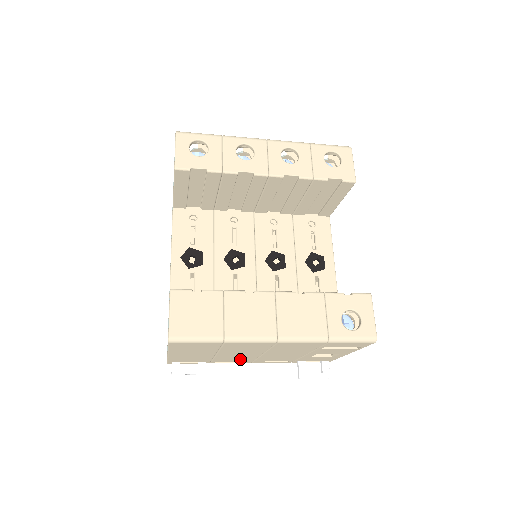
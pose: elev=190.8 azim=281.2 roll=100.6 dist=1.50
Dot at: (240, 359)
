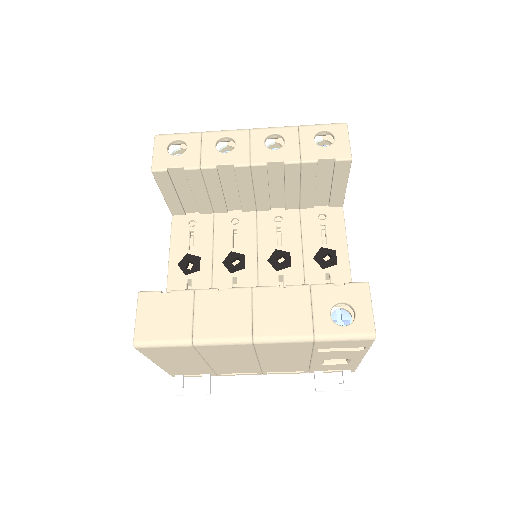
Dot at: (243, 369)
